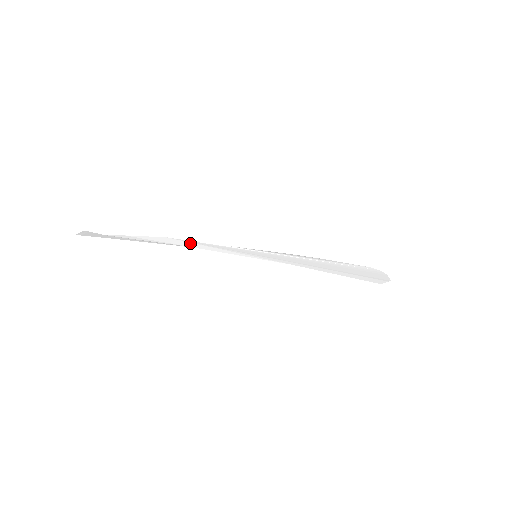
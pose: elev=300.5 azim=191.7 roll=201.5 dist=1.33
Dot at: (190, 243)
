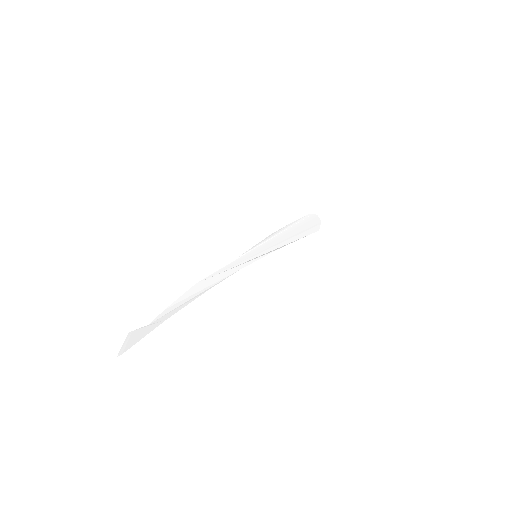
Dot at: (213, 278)
